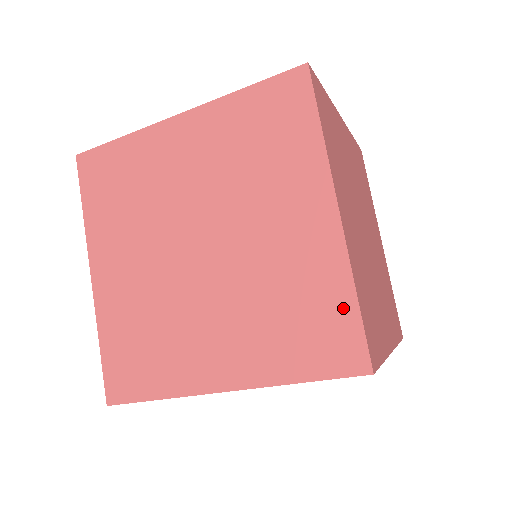
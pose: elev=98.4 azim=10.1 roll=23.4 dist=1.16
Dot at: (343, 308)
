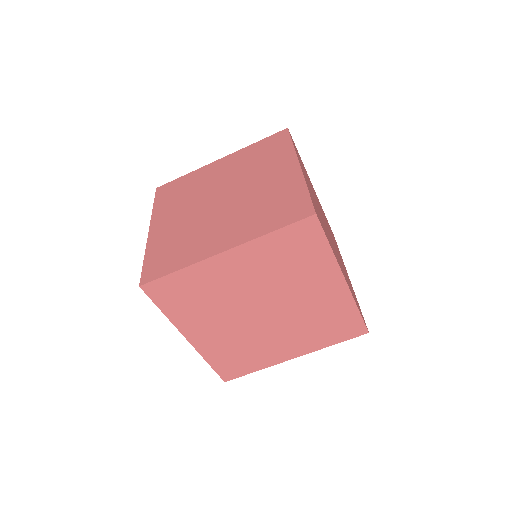
Dot at: (300, 195)
